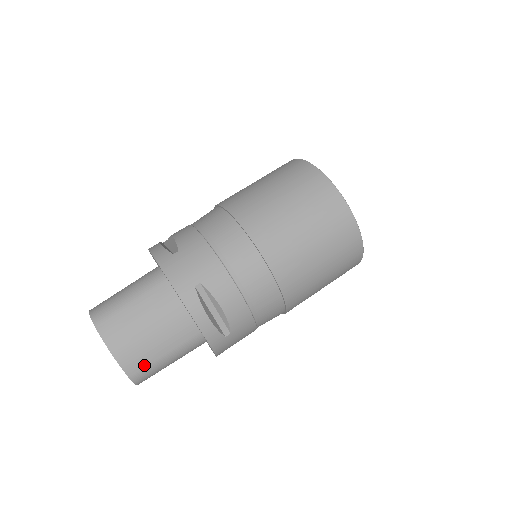
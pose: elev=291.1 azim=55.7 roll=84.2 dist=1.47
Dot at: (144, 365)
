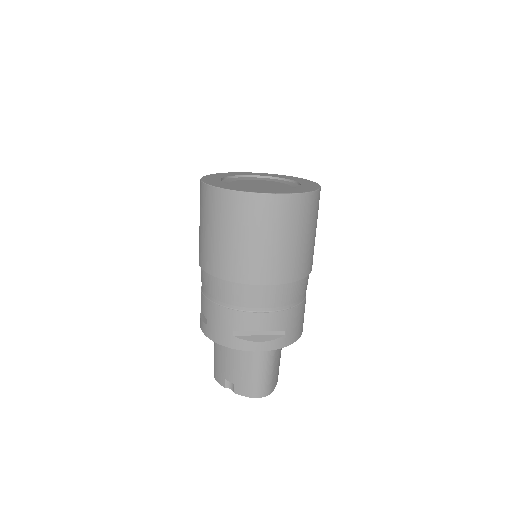
Dot at: occluded
